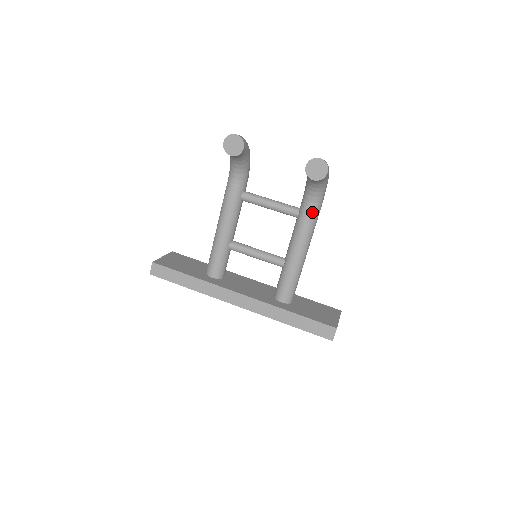
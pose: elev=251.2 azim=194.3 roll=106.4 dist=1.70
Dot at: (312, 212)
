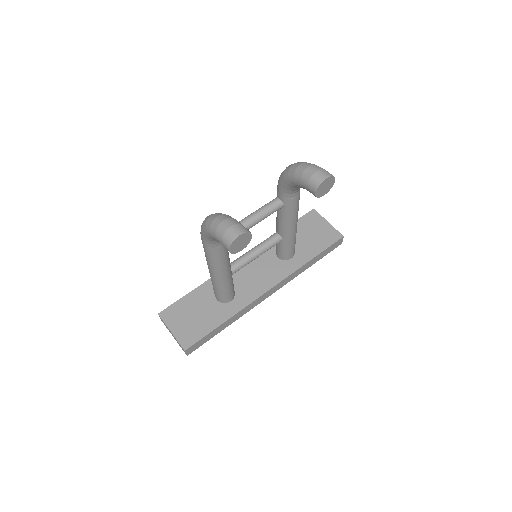
Dot at: (299, 196)
